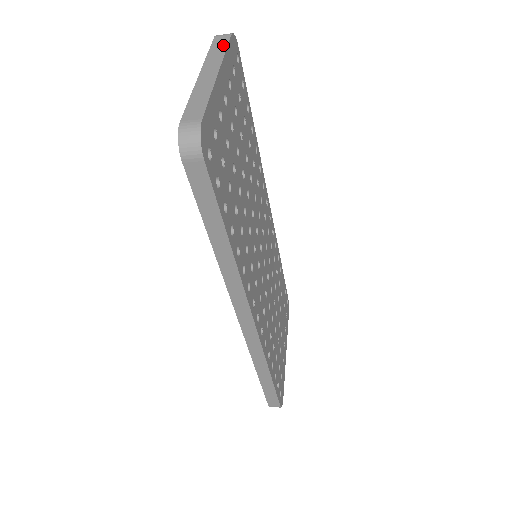
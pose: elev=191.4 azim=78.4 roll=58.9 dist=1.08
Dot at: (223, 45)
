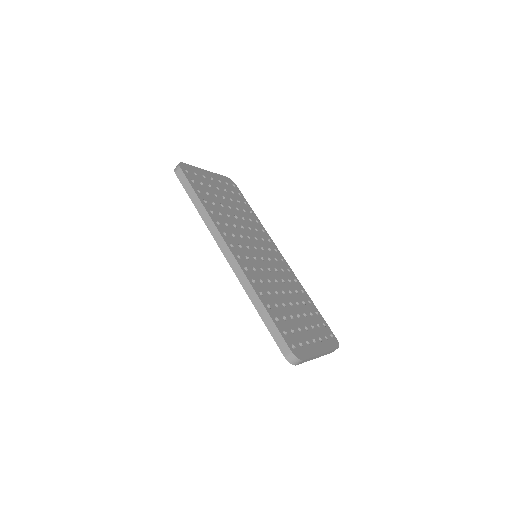
Dot at: occluded
